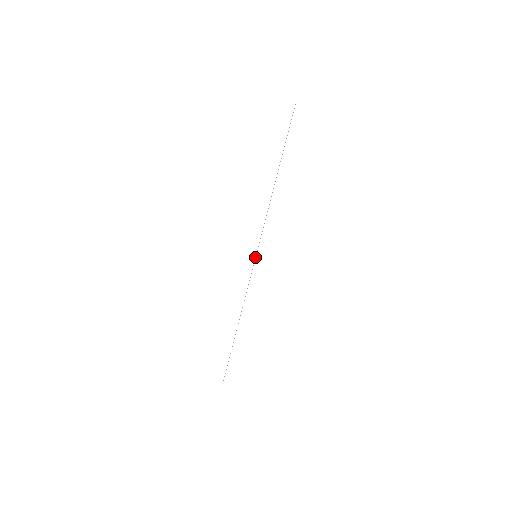
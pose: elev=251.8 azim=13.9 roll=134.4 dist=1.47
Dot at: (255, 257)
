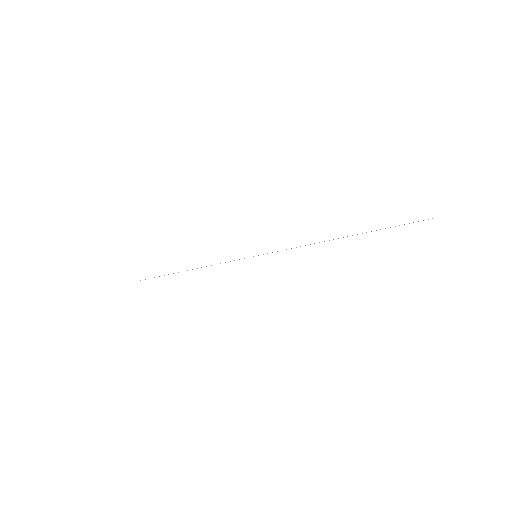
Dot at: occluded
